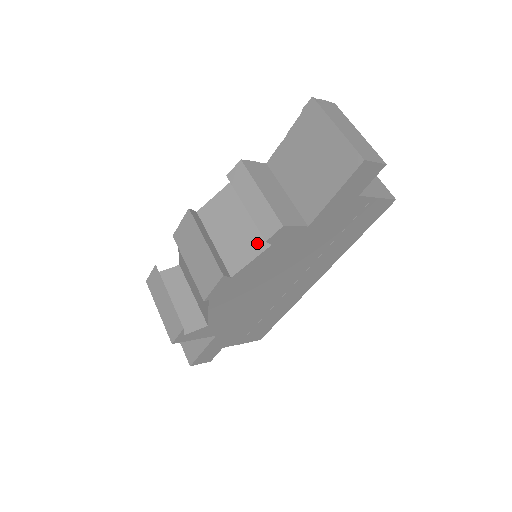
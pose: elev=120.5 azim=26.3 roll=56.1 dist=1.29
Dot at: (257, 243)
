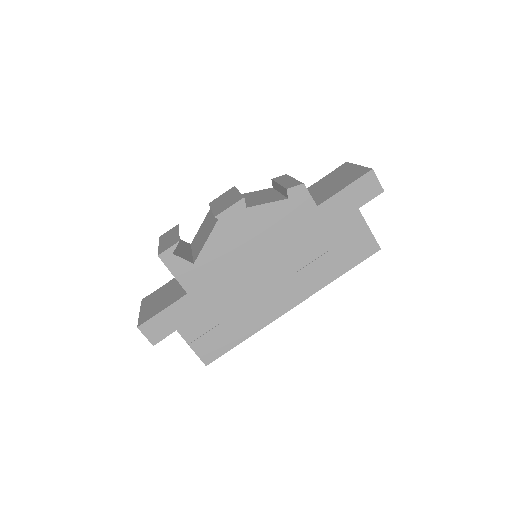
Dot at: (277, 199)
